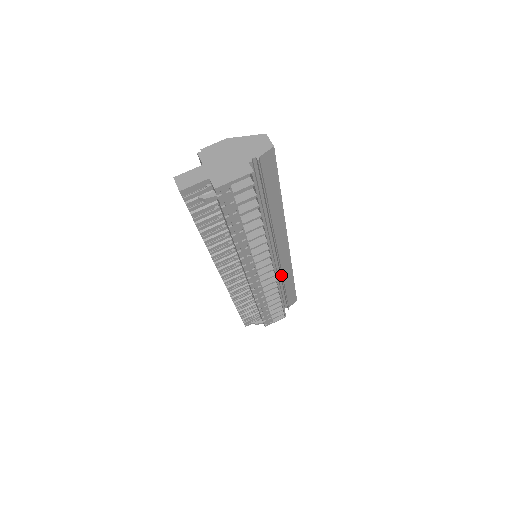
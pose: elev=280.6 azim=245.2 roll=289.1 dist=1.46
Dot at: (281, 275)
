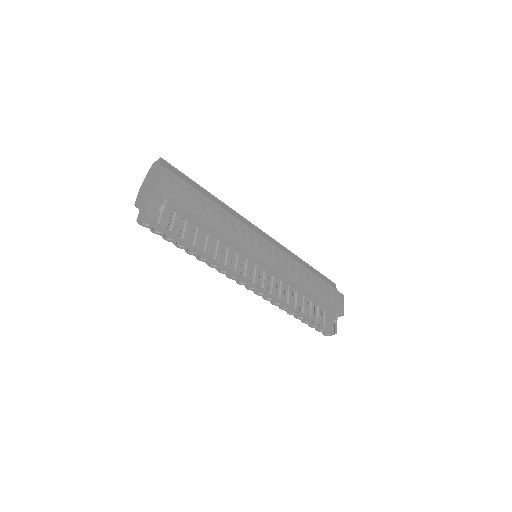
Dot at: occluded
